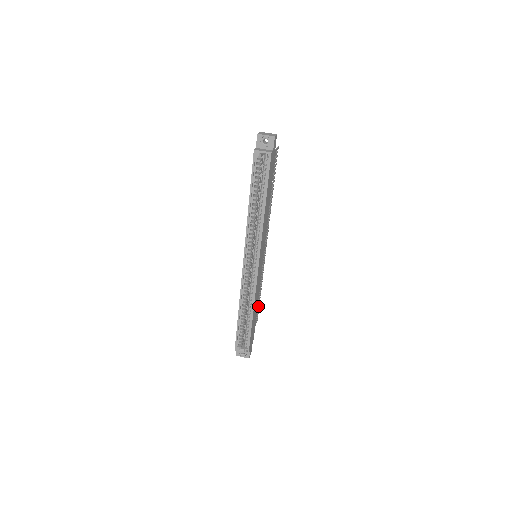
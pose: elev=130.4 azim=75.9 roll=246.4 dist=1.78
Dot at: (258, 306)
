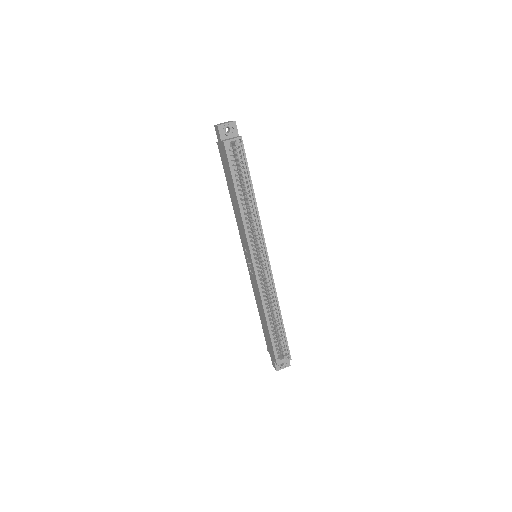
Dot at: occluded
